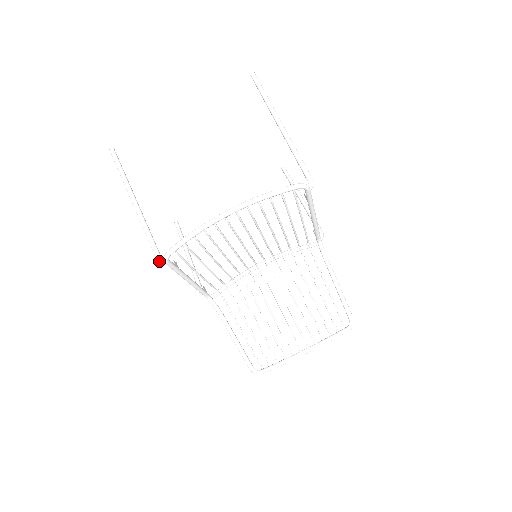
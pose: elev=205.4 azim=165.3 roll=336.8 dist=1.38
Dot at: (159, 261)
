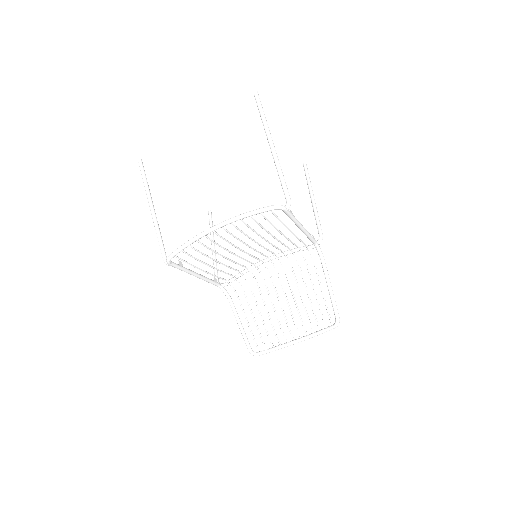
Dot at: (164, 262)
